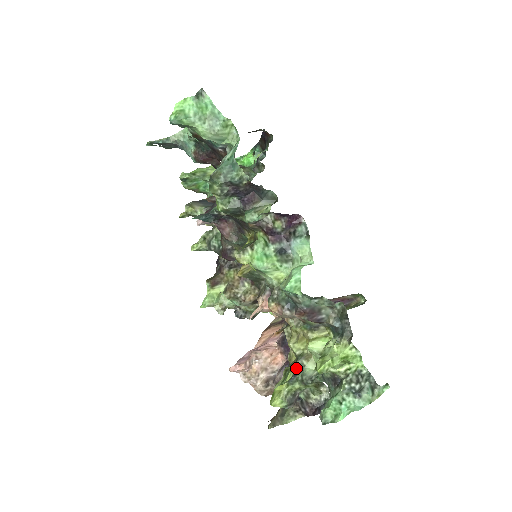
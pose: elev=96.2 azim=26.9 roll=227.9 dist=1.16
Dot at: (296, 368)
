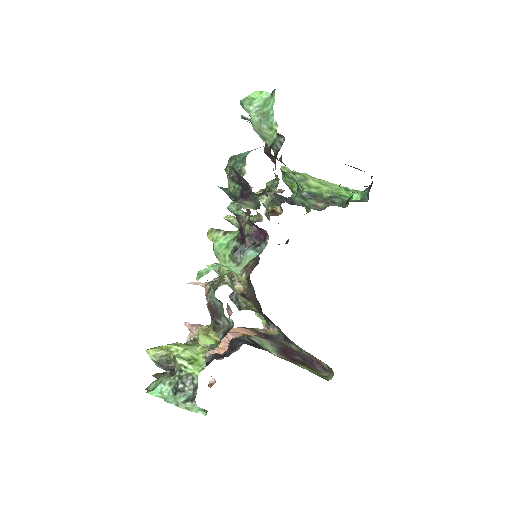
Dot at: occluded
